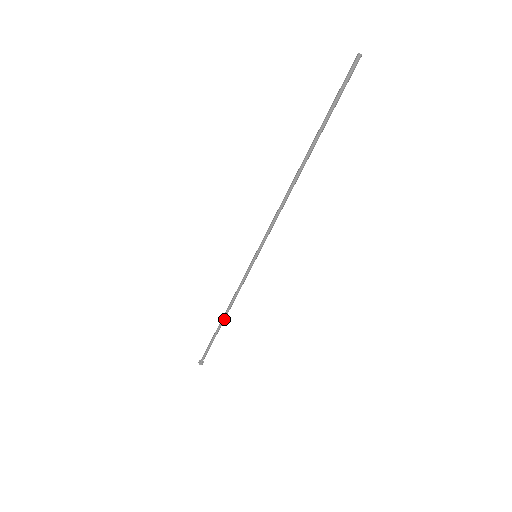
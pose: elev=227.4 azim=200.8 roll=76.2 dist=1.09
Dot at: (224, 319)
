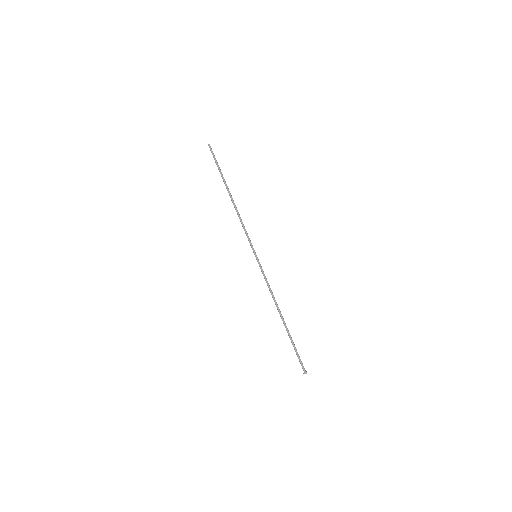
Dot at: (281, 316)
